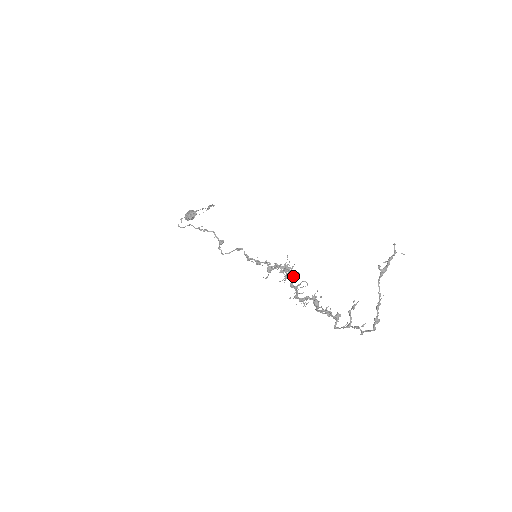
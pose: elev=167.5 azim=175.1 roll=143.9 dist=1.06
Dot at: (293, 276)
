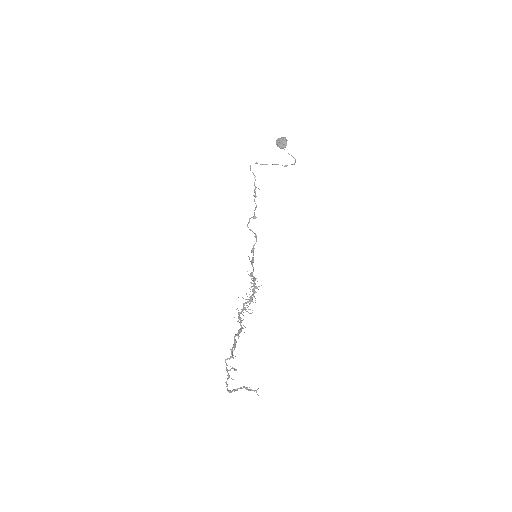
Dot at: (250, 301)
